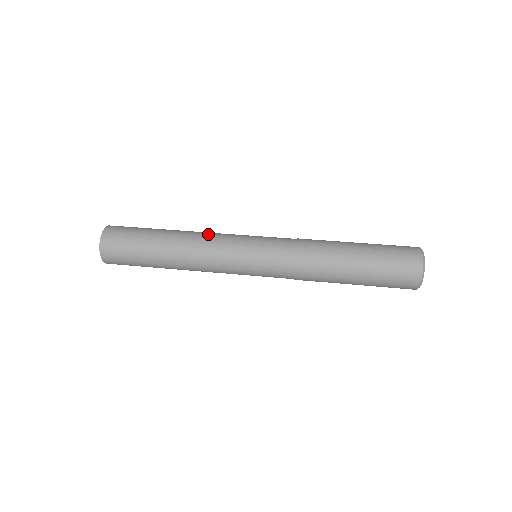
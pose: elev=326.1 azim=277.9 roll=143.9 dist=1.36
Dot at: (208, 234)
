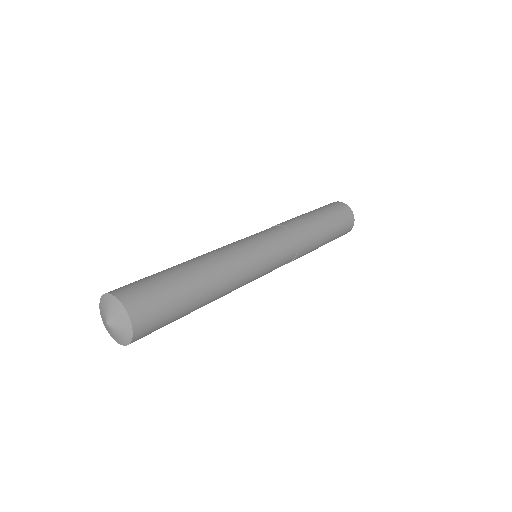
Dot at: occluded
